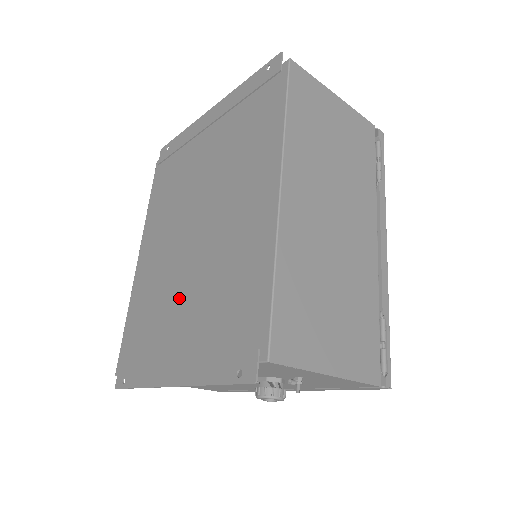
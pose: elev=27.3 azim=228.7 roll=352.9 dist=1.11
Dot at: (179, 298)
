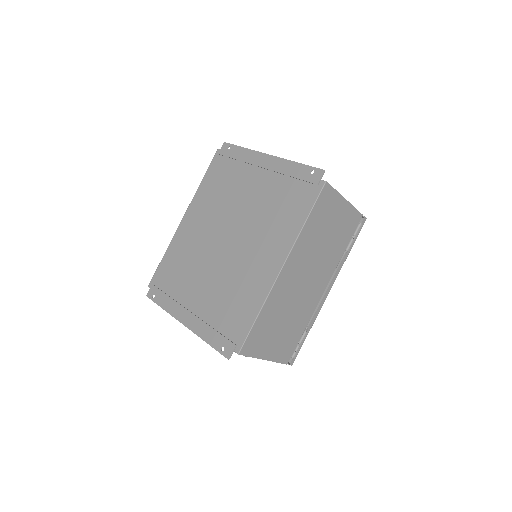
Dot at: (203, 276)
